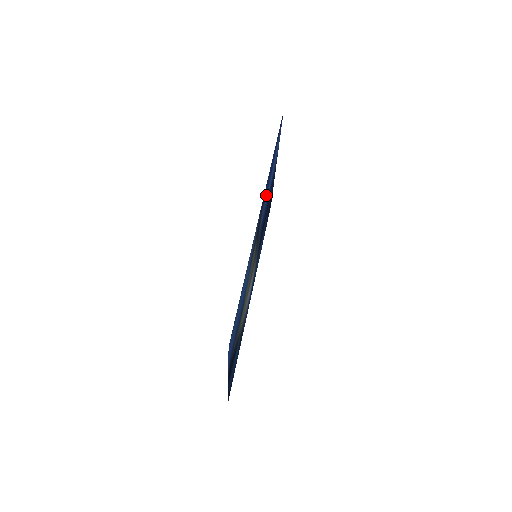
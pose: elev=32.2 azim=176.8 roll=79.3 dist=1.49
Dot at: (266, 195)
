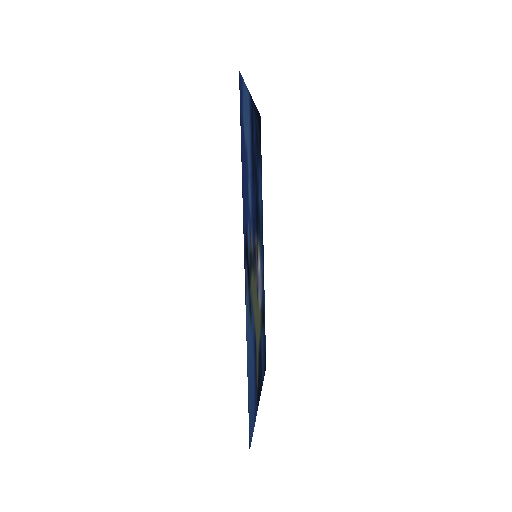
Dot at: (247, 208)
